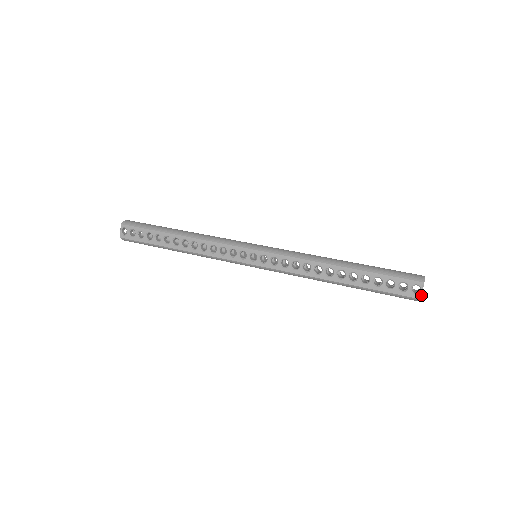
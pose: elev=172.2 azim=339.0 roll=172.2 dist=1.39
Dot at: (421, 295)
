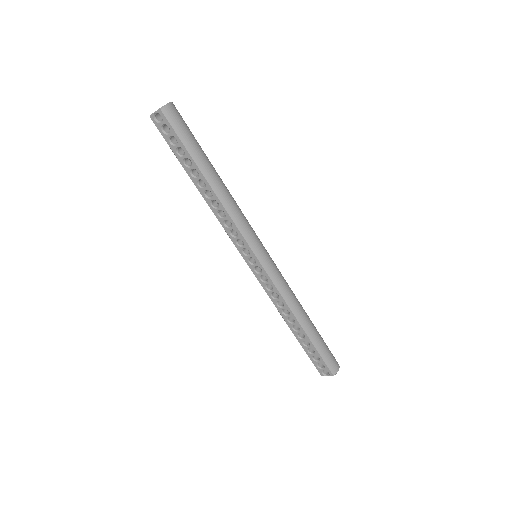
Dot at: occluded
